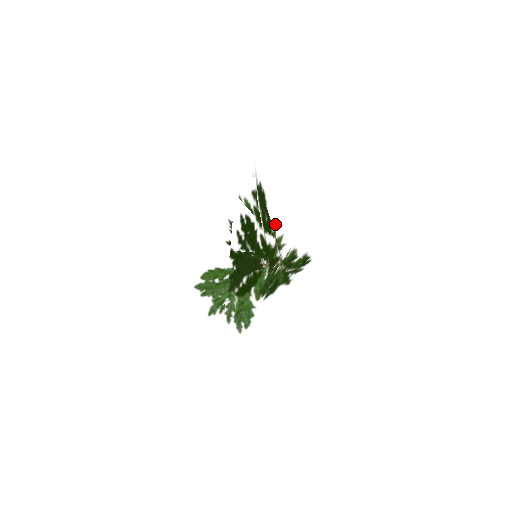
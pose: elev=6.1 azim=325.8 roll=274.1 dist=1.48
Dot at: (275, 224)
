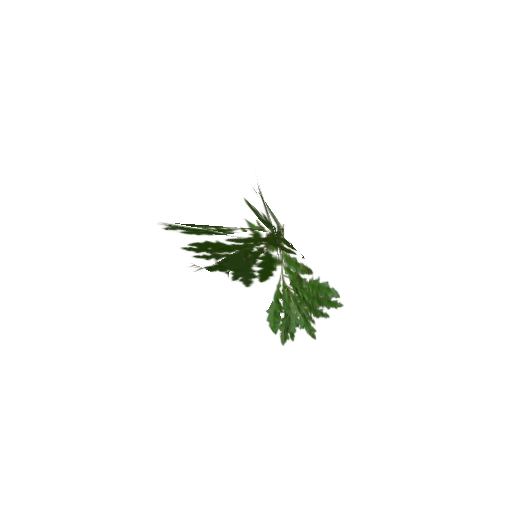
Dot at: (233, 226)
